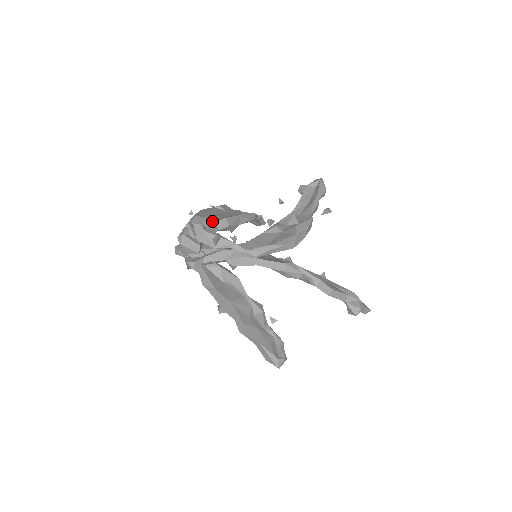
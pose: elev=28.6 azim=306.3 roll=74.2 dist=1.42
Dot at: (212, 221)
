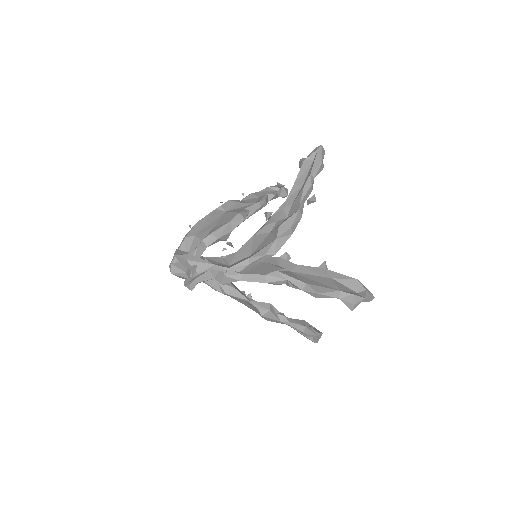
Dot at: (200, 239)
